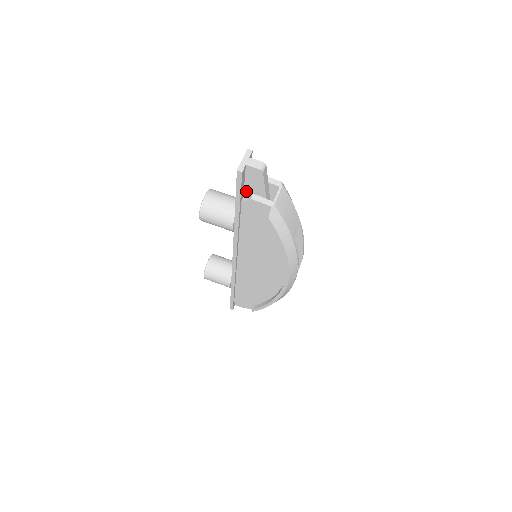
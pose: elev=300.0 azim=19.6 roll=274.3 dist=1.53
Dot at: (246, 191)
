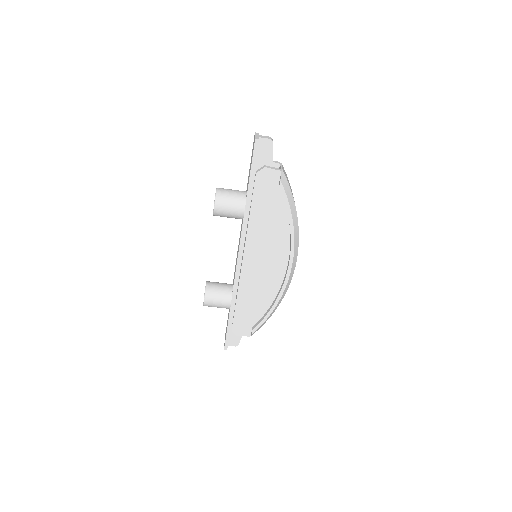
Dot at: (256, 168)
